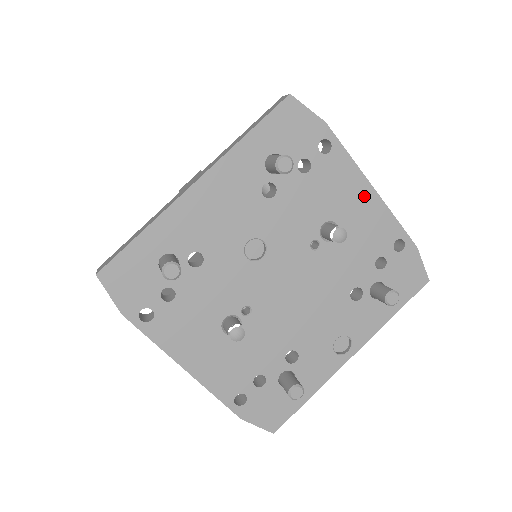
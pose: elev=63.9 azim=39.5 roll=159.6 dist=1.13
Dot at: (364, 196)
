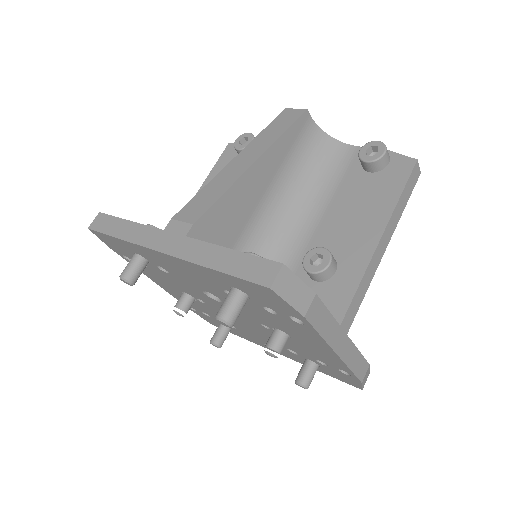
Dot at: (325, 349)
